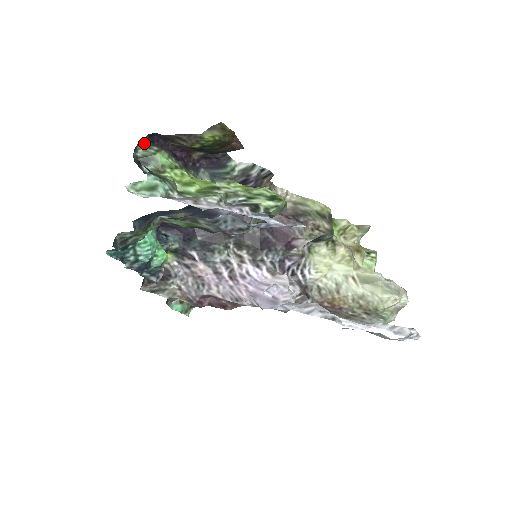
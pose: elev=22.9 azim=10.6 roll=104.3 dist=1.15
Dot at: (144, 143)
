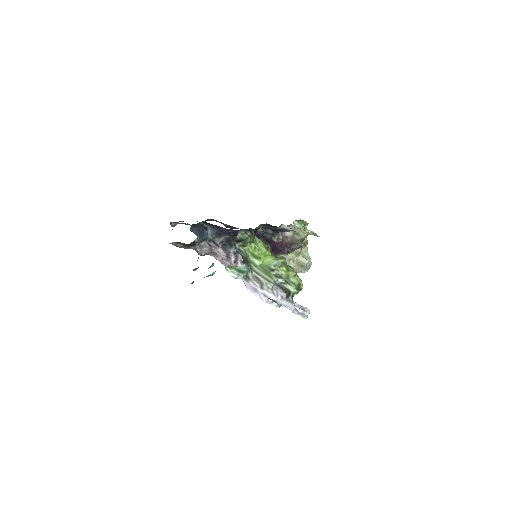
Dot at: (244, 229)
